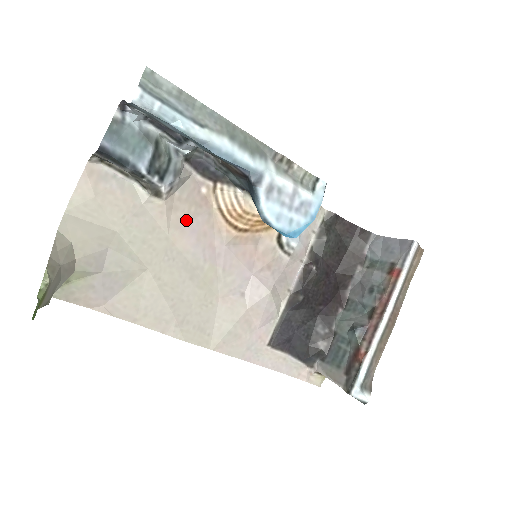
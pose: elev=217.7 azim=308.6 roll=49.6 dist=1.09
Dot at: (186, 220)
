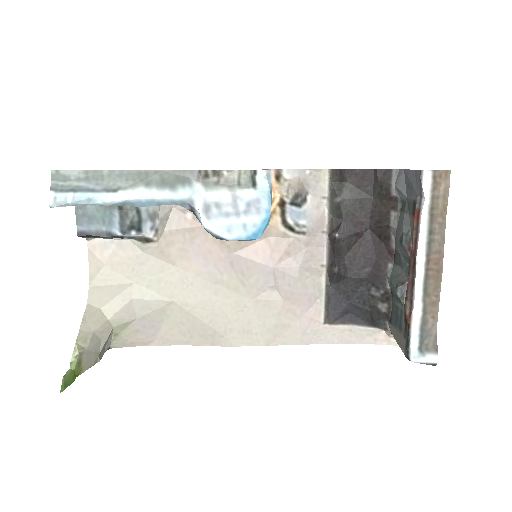
Dot at: (186, 248)
